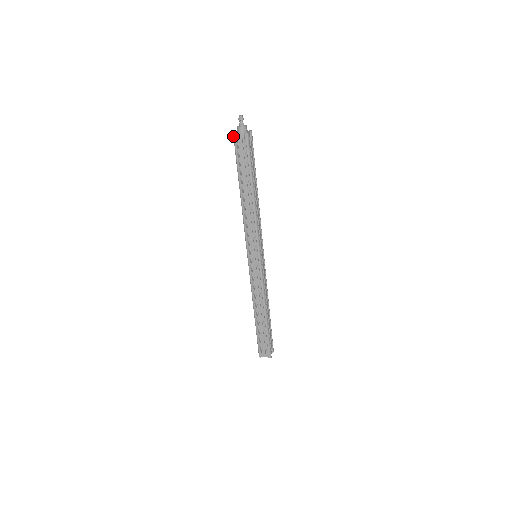
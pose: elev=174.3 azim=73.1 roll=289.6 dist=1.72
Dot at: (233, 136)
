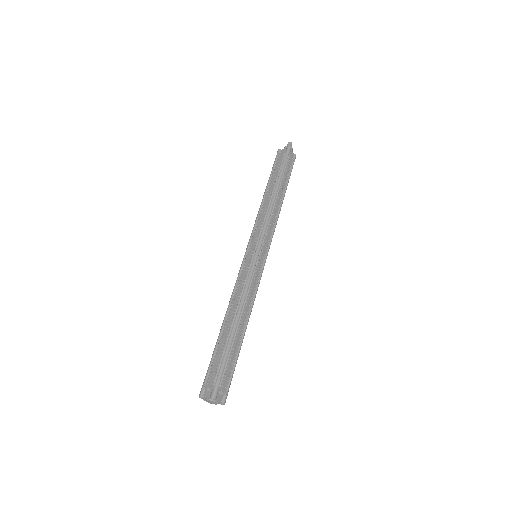
Dot at: (277, 151)
